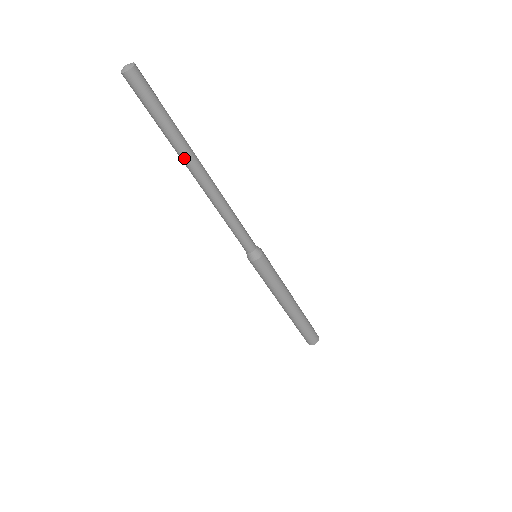
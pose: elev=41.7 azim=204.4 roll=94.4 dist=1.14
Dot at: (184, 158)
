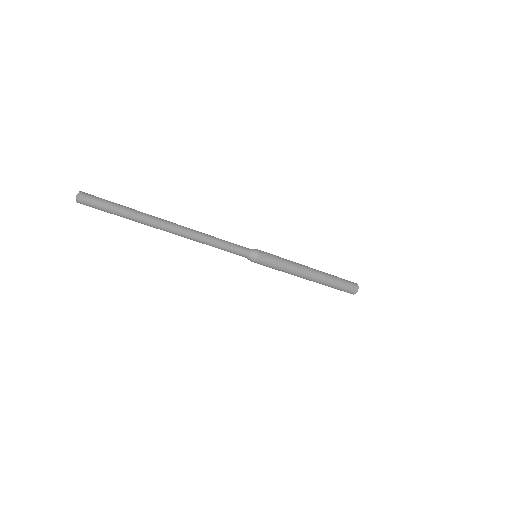
Dot at: (150, 226)
